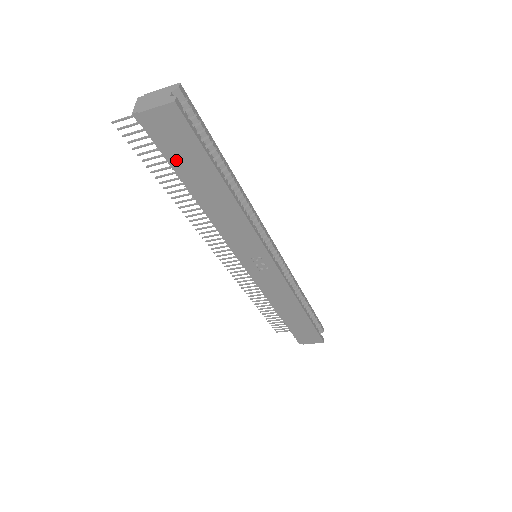
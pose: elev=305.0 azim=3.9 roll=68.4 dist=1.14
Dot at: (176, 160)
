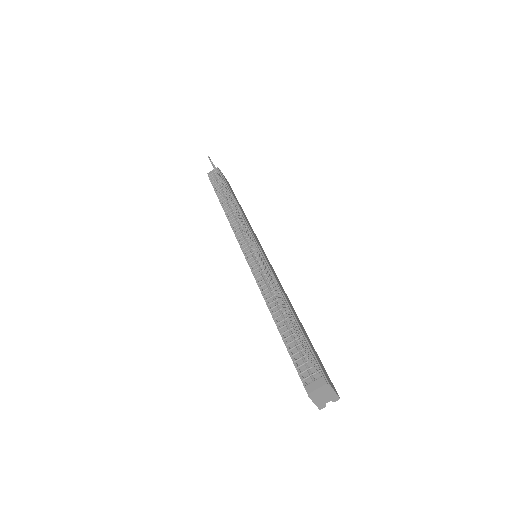
Dot at: occluded
